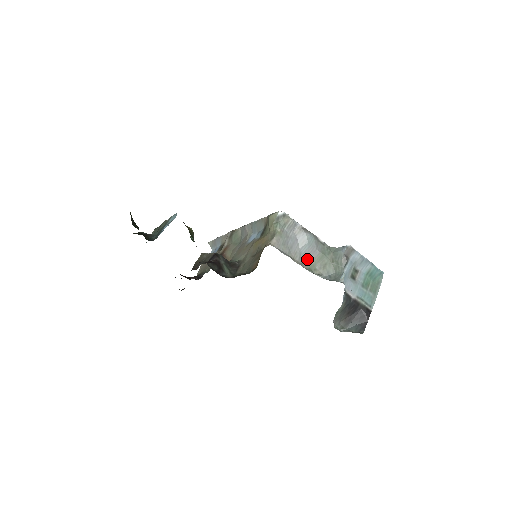
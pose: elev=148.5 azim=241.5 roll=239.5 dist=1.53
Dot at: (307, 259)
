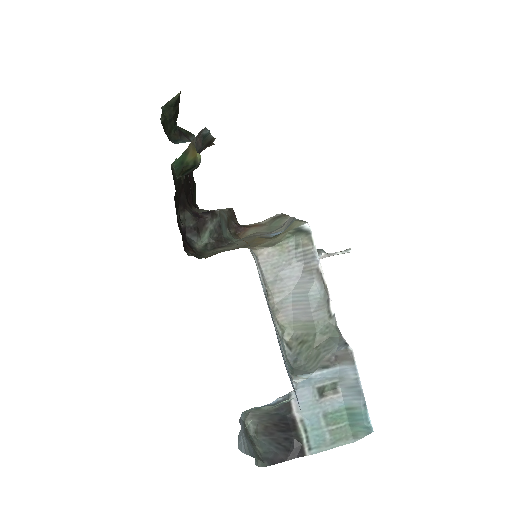
Dot at: (291, 312)
